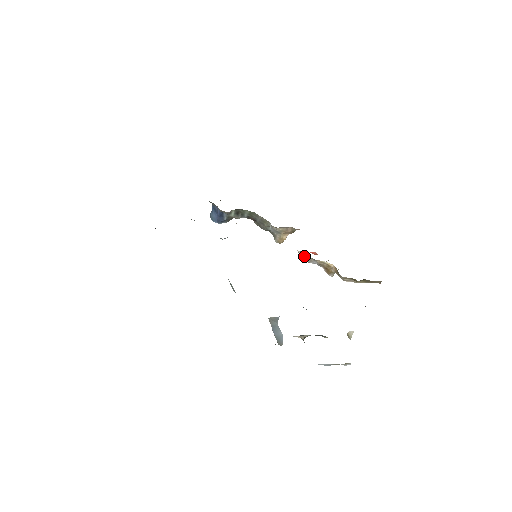
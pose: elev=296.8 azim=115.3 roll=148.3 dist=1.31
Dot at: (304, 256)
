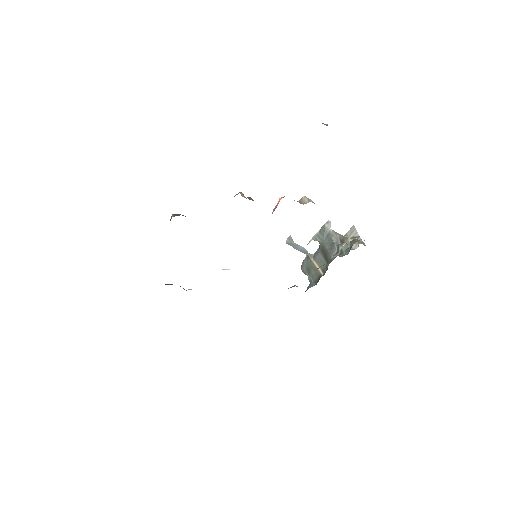
Dot at: occluded
